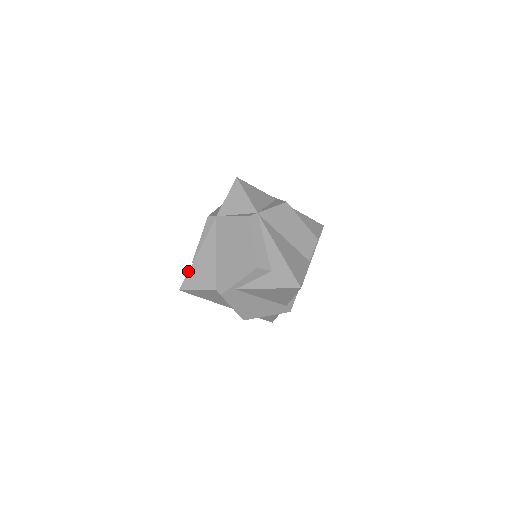
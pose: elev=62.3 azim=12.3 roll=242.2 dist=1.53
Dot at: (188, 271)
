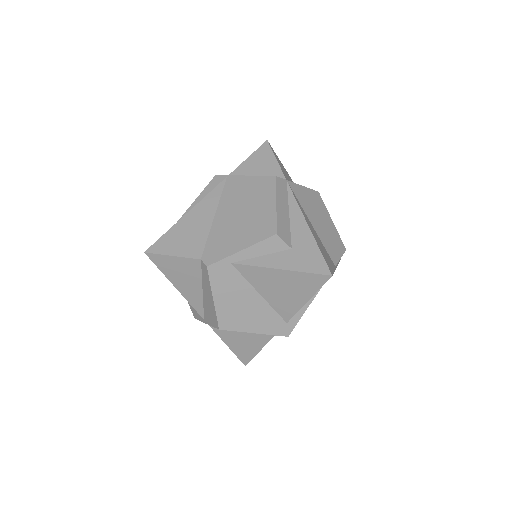
Dot at: occluded
